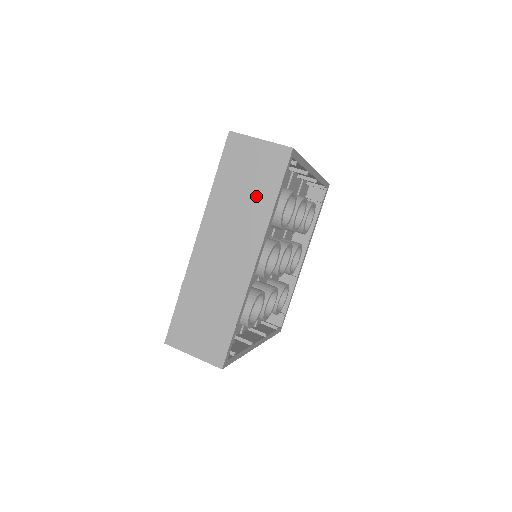
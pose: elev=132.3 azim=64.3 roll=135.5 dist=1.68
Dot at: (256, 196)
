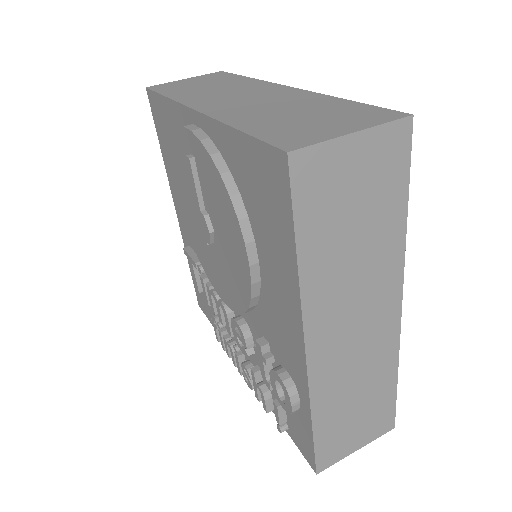
Dot at: (376, 229)
